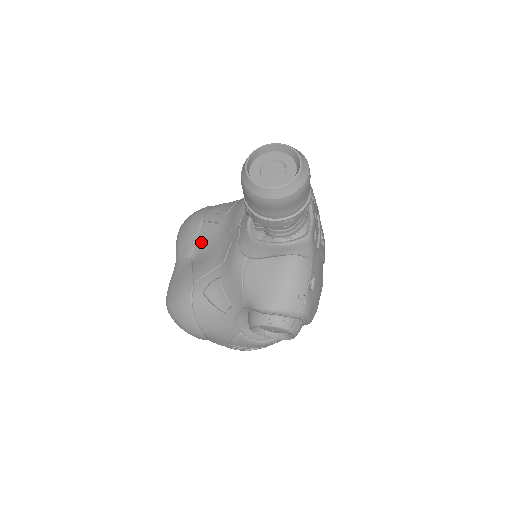
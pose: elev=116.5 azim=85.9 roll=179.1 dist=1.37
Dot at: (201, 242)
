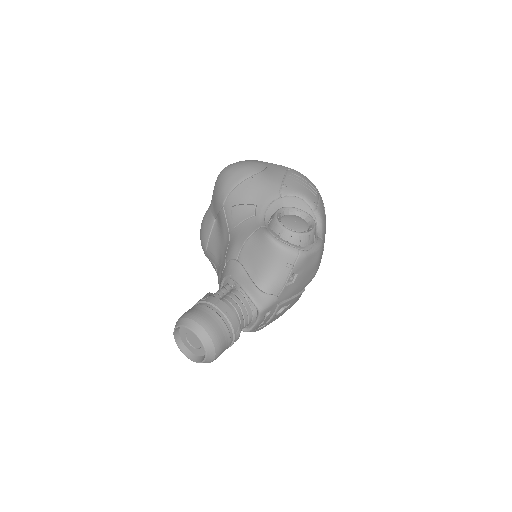
Dot at: (219, 220)
